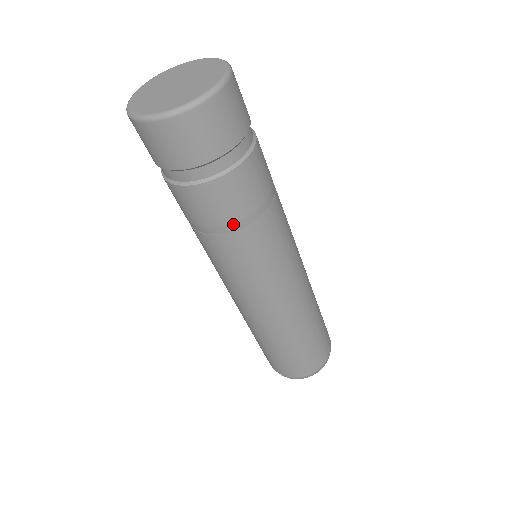
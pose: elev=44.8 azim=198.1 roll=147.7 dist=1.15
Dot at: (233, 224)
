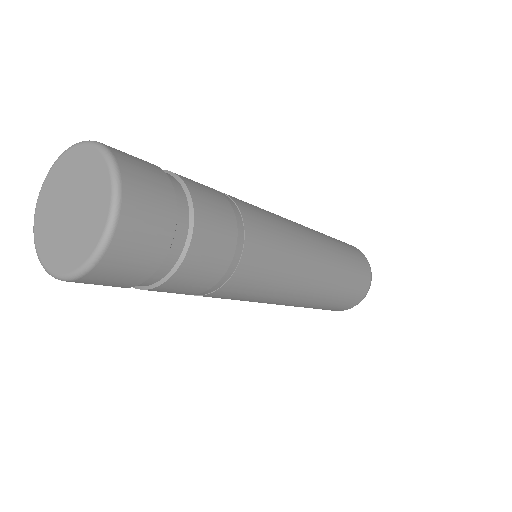
Dot at: (233, 260)
